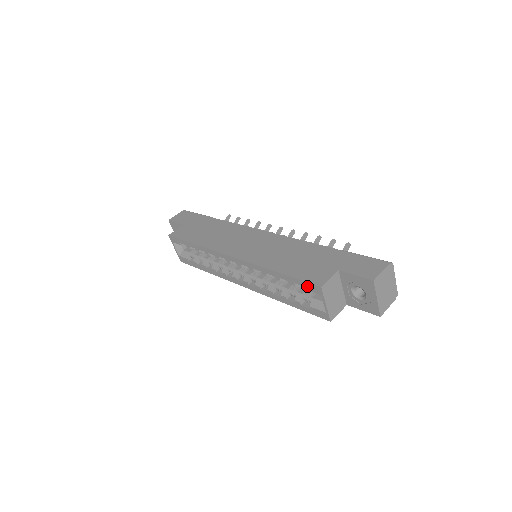
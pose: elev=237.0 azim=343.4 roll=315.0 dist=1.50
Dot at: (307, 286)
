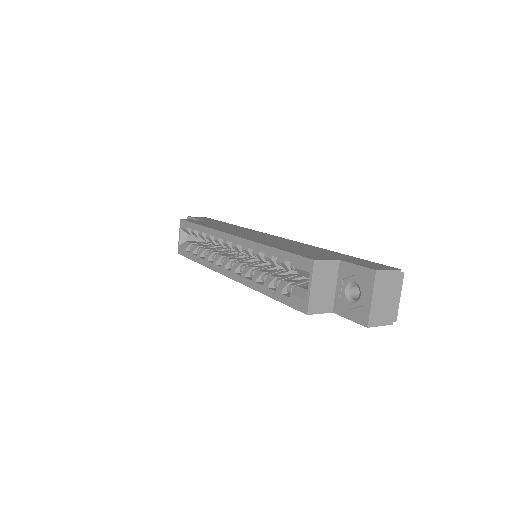
Dot at: (298, 262)
